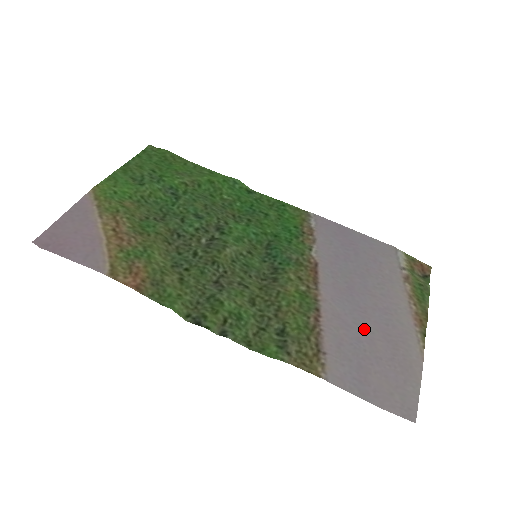
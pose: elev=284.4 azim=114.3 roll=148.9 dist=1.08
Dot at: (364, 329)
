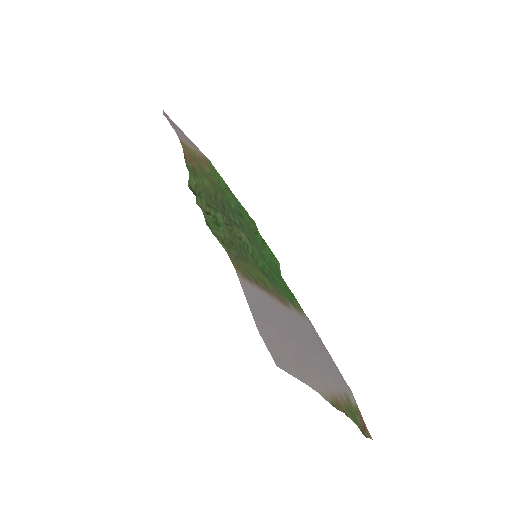
Dot at: (290, 333)
